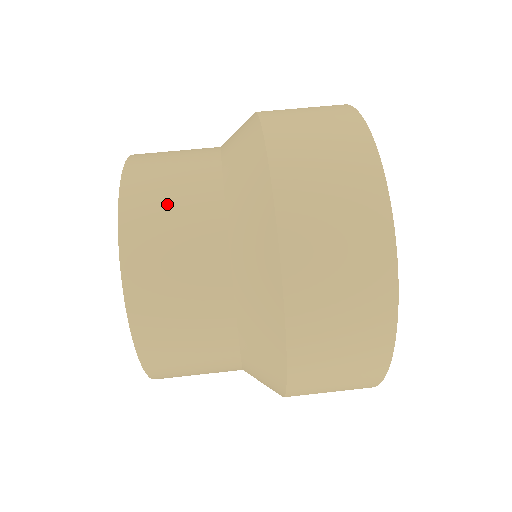
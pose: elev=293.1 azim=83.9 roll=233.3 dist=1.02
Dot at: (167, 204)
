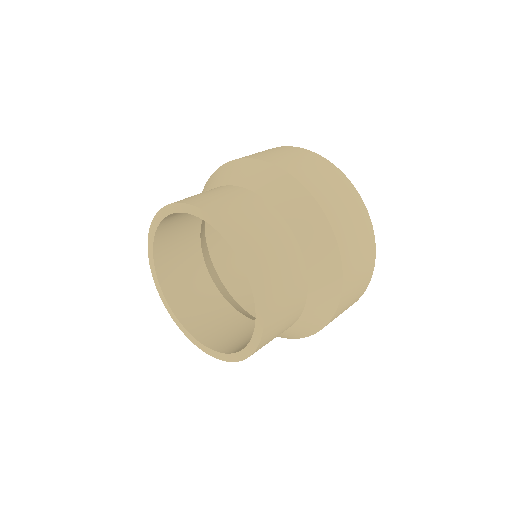
Dot at: (242, 211)
